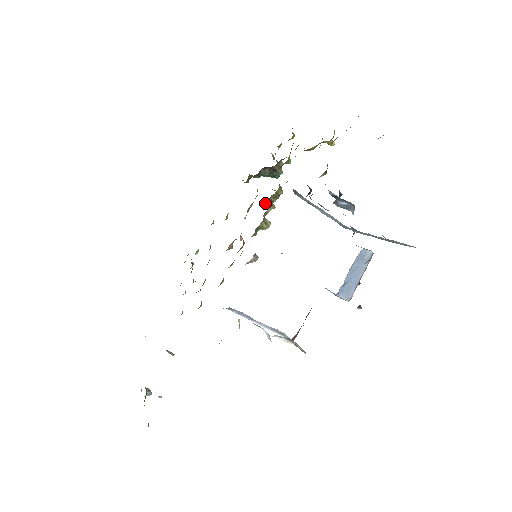
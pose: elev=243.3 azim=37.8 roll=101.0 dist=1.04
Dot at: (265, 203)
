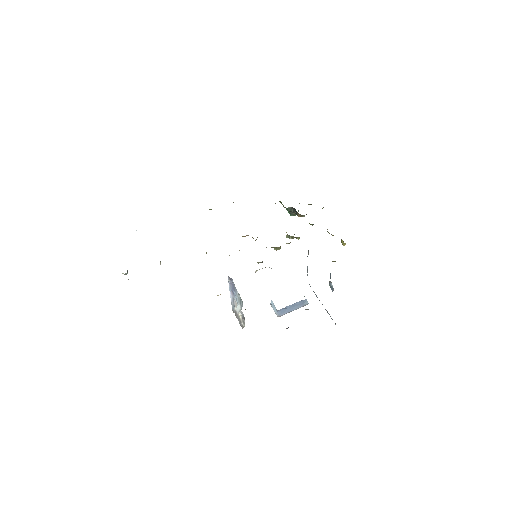
Dot at: occluded
